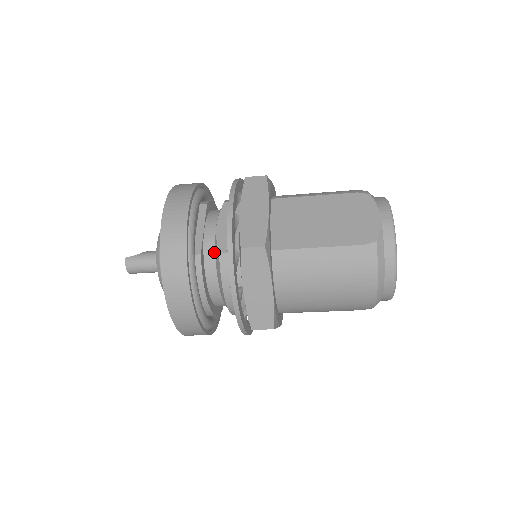
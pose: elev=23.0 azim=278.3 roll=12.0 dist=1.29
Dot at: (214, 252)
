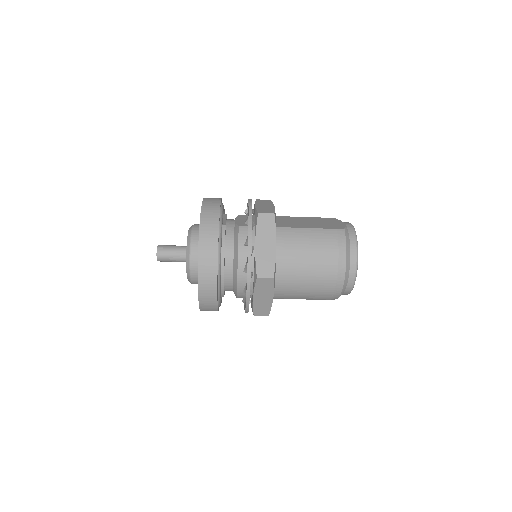
Dot at: (233, 229)
